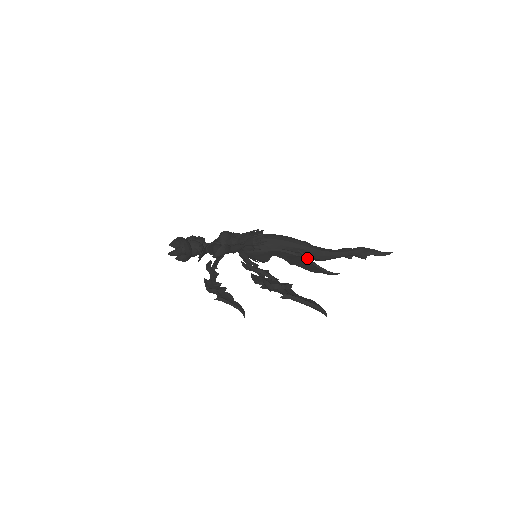
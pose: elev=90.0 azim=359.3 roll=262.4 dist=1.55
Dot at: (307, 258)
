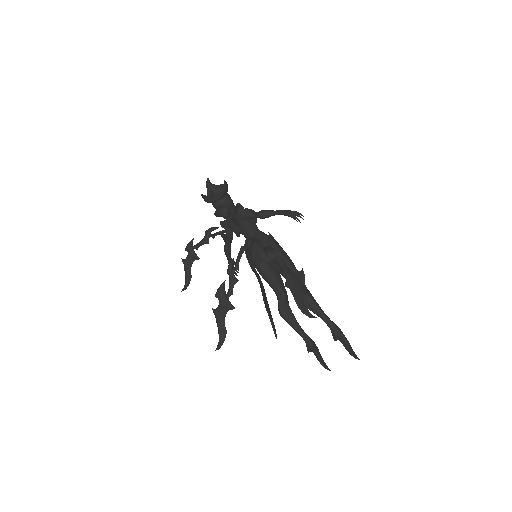
Dot at: (303, 280)
